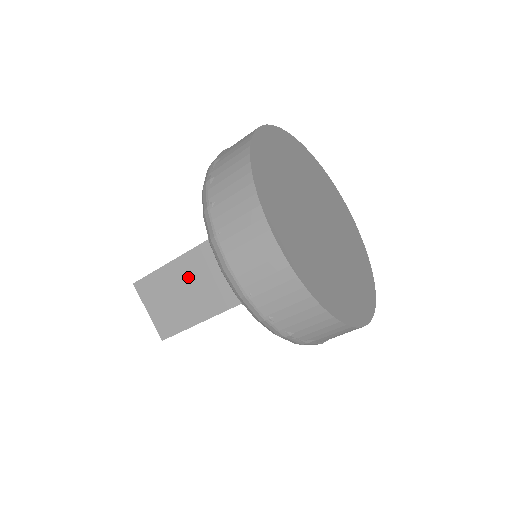
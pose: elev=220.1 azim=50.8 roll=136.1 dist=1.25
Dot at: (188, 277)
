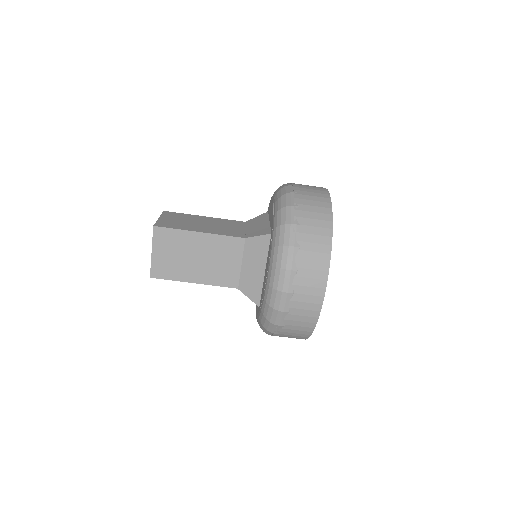
Dot at: (214, 222)
